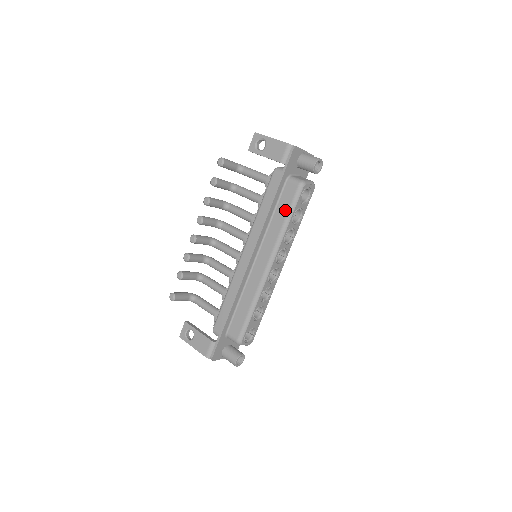
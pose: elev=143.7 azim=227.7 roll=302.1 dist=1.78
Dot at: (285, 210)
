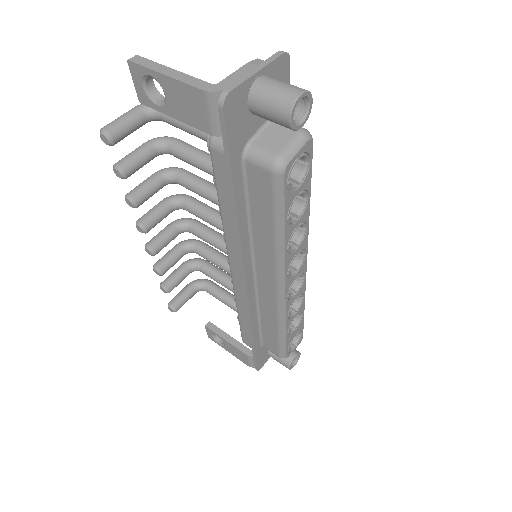
Dot at: (267, 216)
